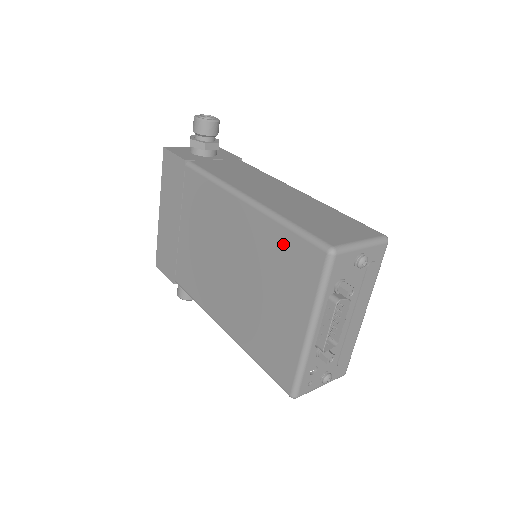
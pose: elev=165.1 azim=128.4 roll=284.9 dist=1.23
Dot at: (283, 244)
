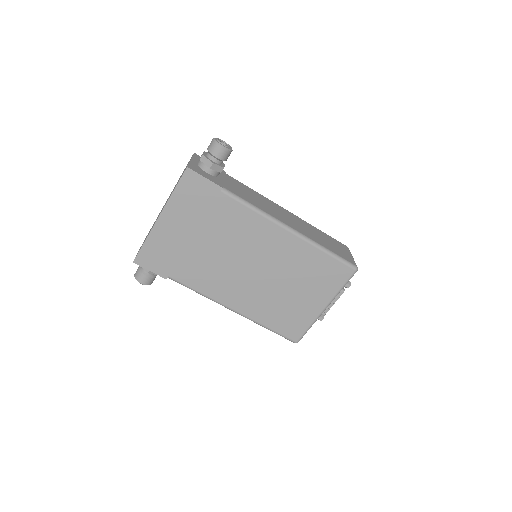
Dot at: (322, 263)
